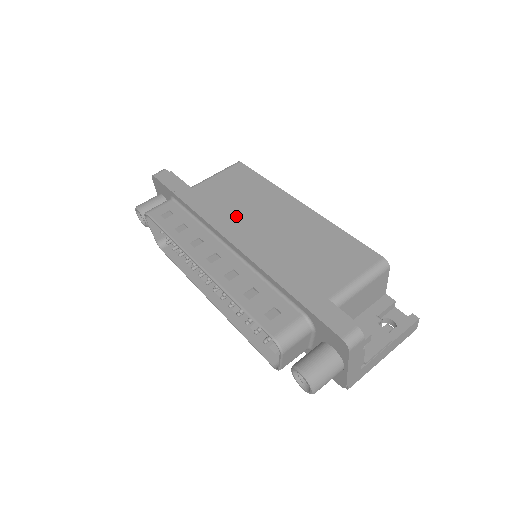
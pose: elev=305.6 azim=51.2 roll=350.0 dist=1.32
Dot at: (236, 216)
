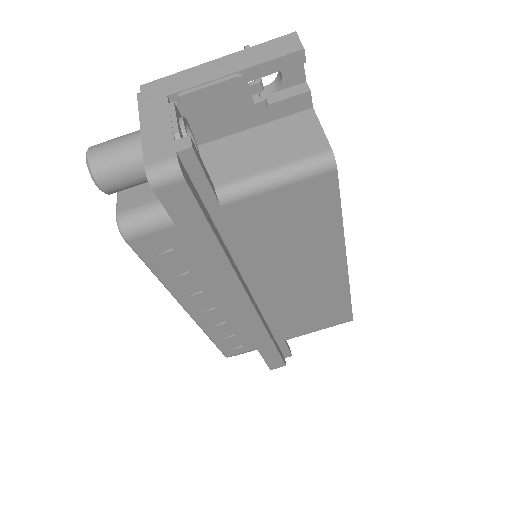
Dot at: (261, 267)
